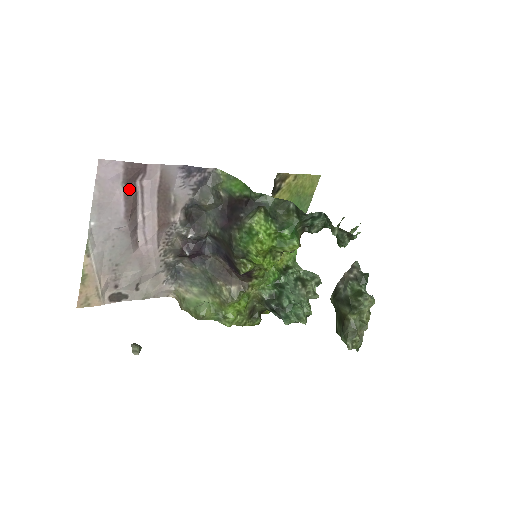
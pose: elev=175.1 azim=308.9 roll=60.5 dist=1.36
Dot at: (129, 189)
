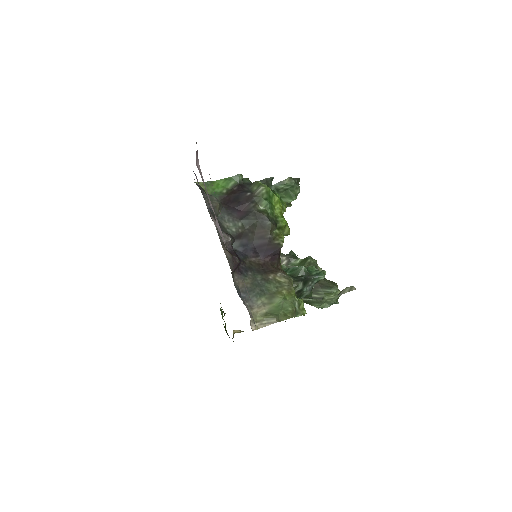
Dot at: occluded
